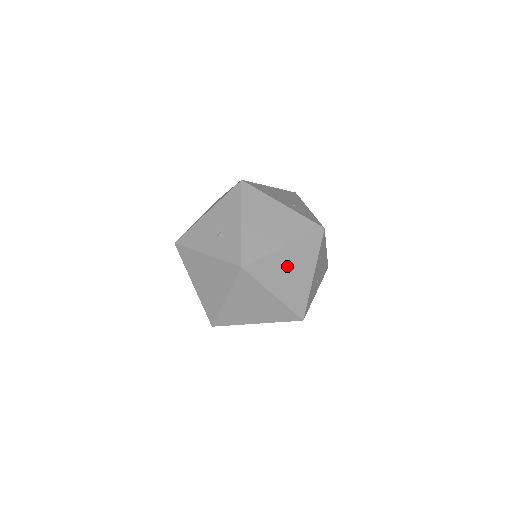
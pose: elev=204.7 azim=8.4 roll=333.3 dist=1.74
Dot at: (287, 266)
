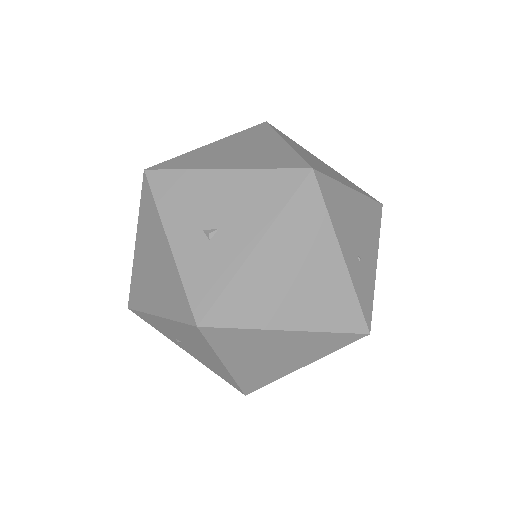
Dot at: (273, 348)
